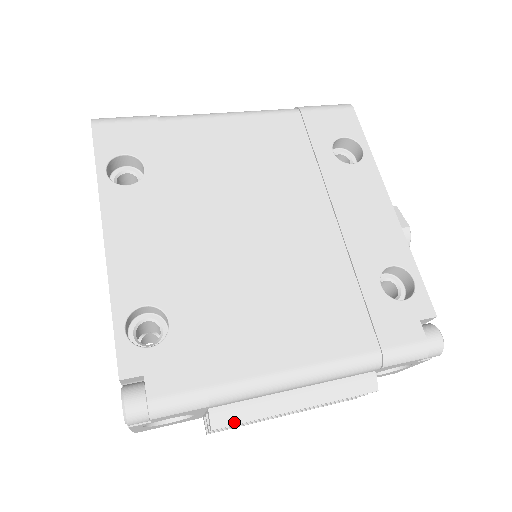
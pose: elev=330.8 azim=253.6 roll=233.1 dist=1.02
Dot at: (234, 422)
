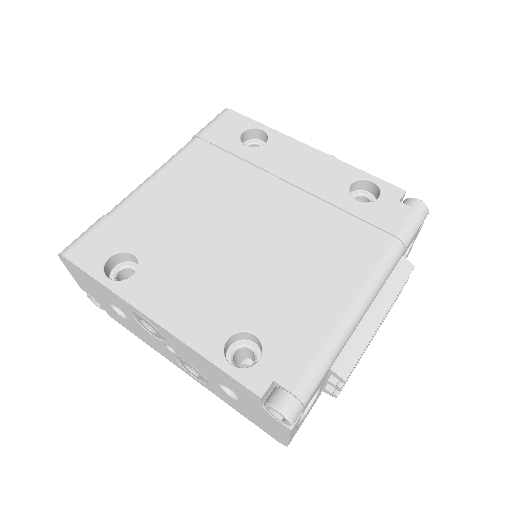
Dot at: (353, 363)
